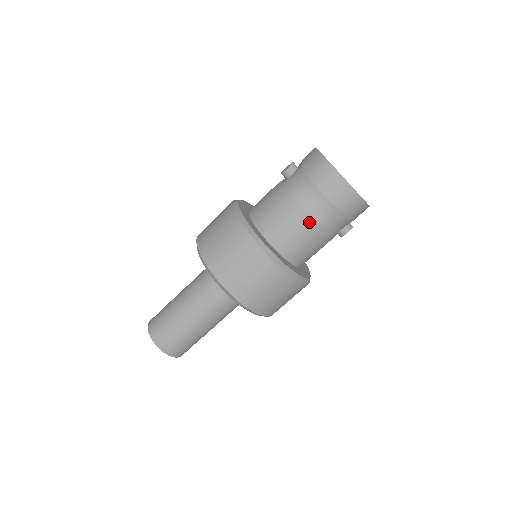
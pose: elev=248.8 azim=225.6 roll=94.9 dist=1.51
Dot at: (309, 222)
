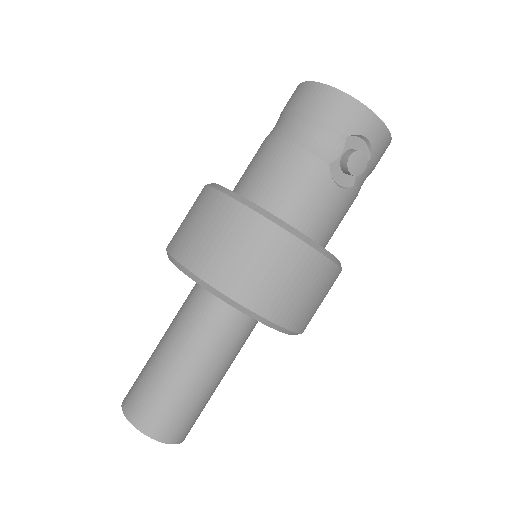
Dot at: (271, 145)
